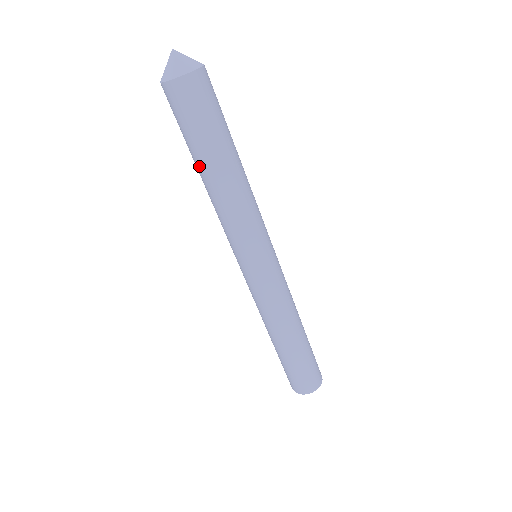
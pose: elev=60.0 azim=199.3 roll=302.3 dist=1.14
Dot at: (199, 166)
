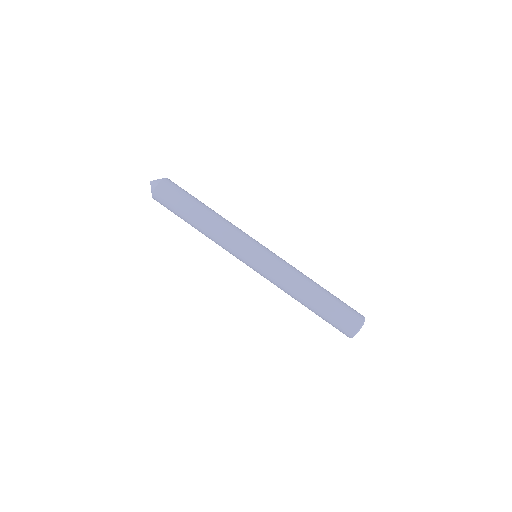
Dot at: (191, 225)
